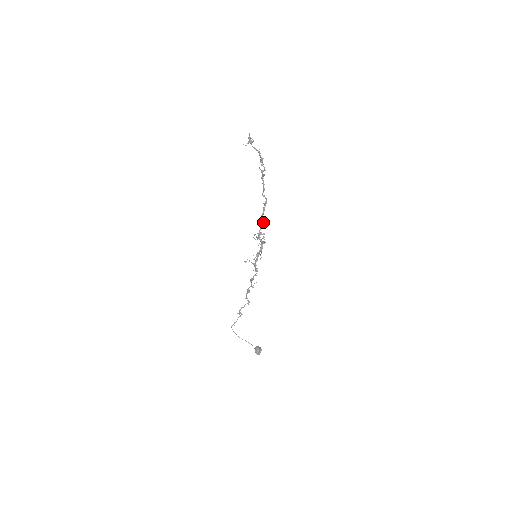
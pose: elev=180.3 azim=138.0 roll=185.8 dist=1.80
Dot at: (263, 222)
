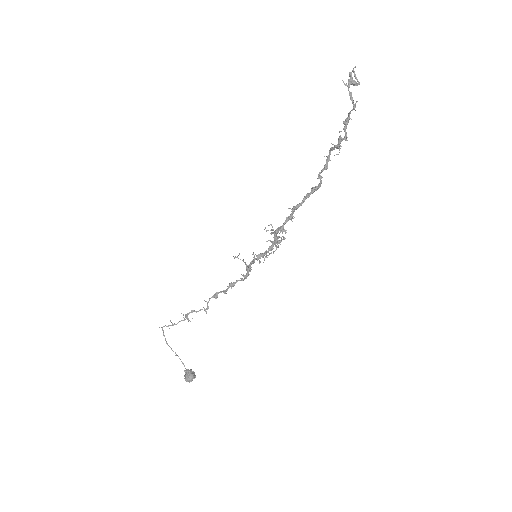
Dot at: occluded
